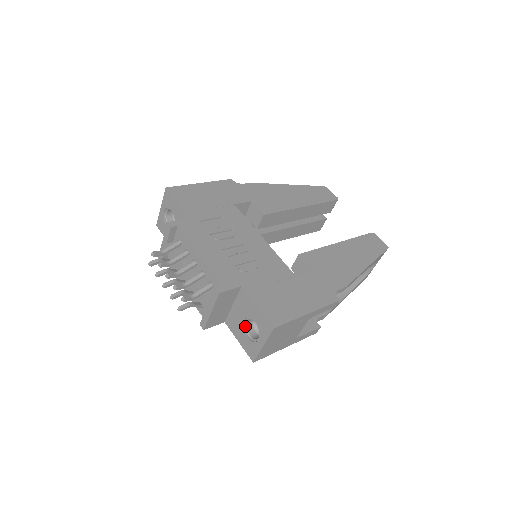
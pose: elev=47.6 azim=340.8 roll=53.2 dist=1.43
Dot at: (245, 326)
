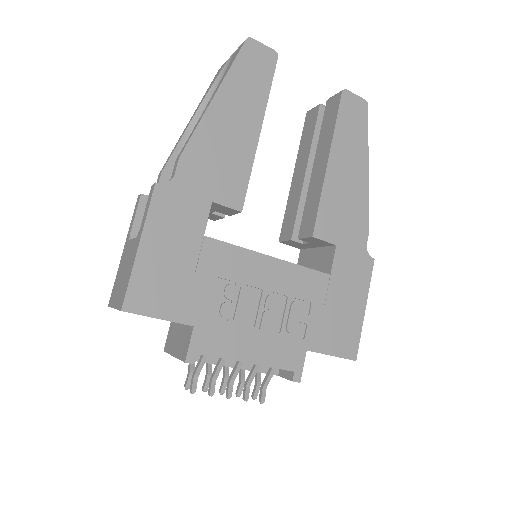
Dot at: occluded
